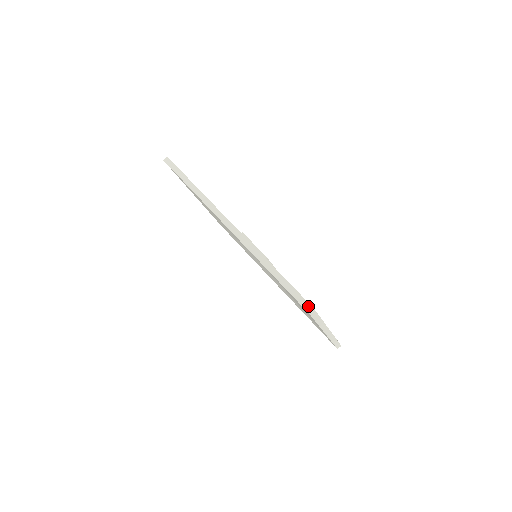
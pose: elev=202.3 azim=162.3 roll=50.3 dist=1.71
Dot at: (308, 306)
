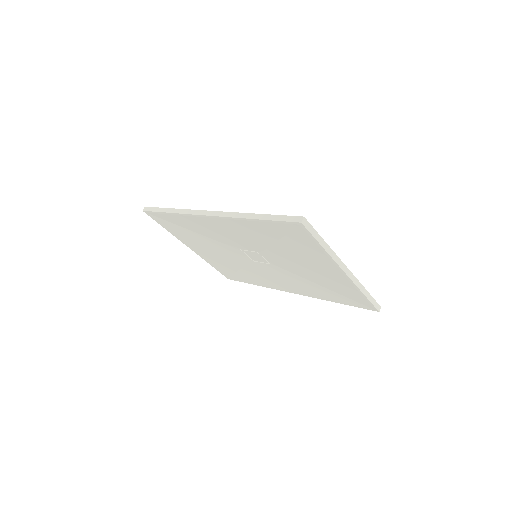
Dot at: (298, 218)
